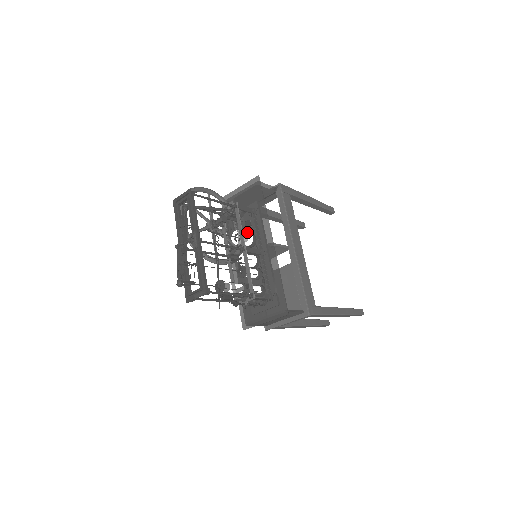
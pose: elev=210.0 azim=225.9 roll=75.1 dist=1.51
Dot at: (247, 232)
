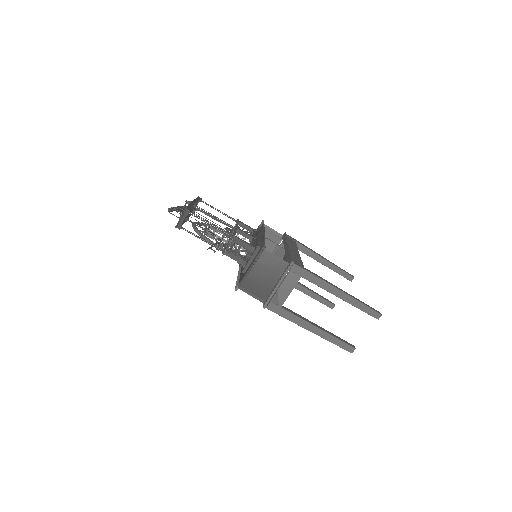
Dot at: occluded
